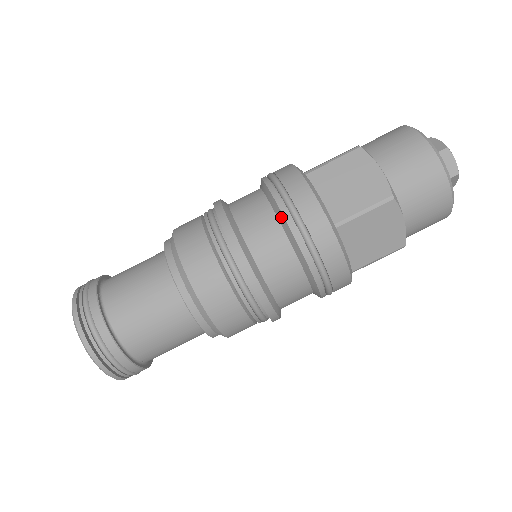
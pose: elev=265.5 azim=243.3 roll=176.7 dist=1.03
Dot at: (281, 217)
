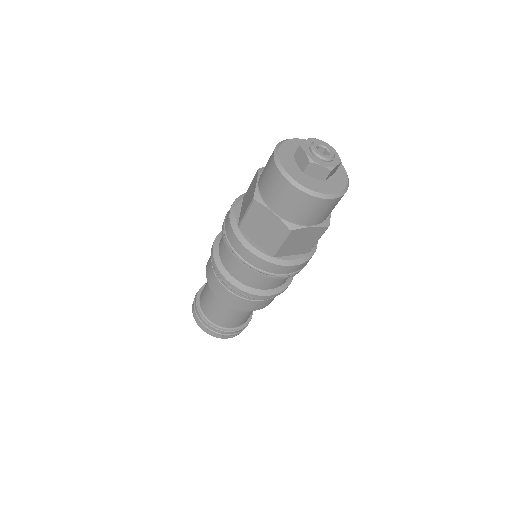
Dot at: (285, 277)
